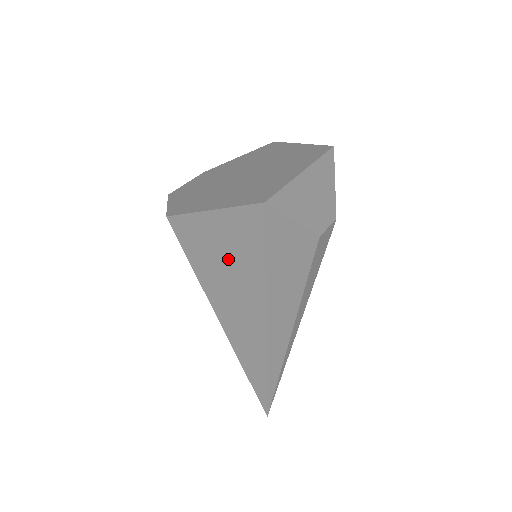
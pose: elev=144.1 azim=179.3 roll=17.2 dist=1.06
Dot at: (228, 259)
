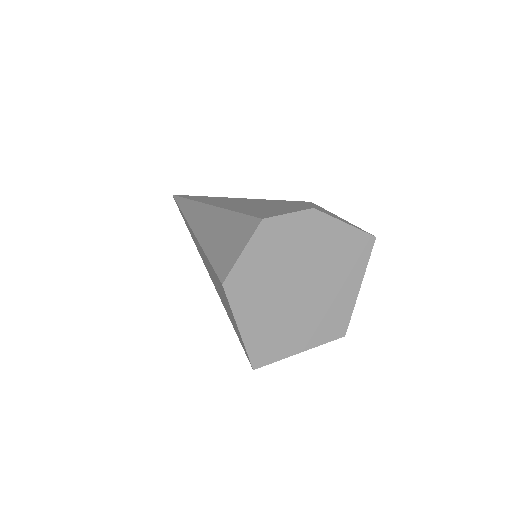
Dot at: occluded
